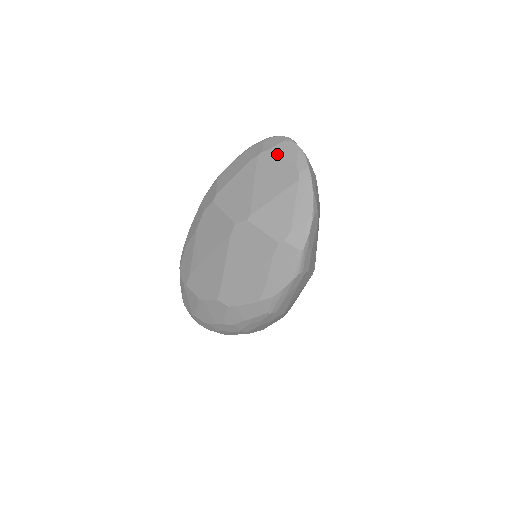
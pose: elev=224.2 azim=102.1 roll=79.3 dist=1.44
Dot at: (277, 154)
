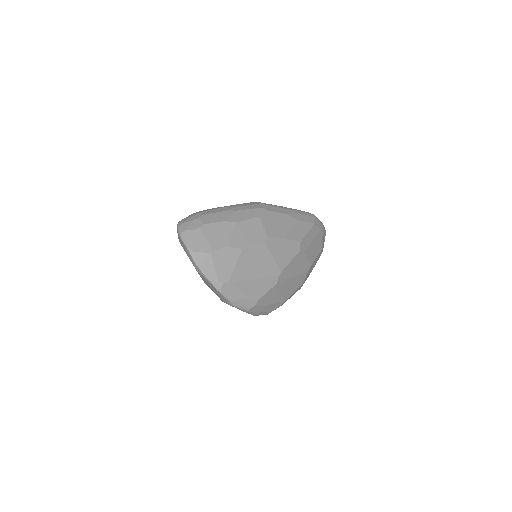
Dot at: occluded
